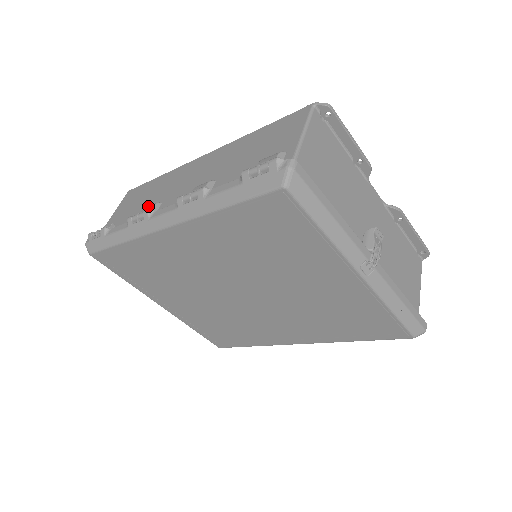
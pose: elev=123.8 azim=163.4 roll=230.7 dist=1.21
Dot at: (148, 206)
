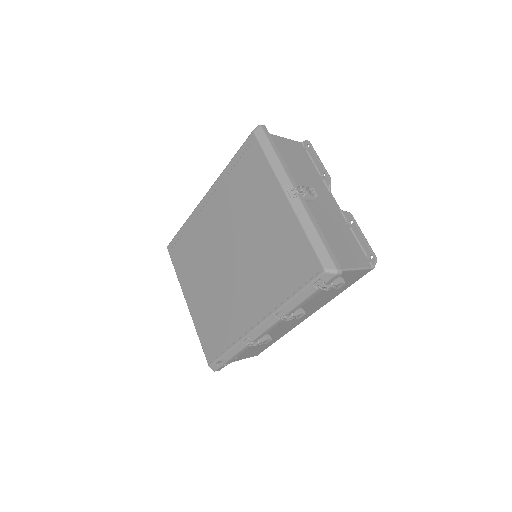
Dot at: occluded
